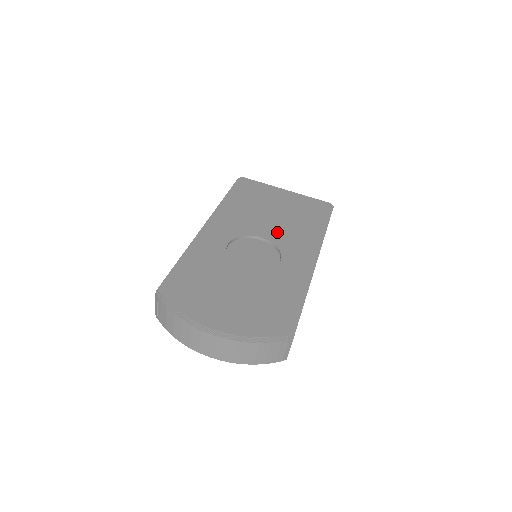
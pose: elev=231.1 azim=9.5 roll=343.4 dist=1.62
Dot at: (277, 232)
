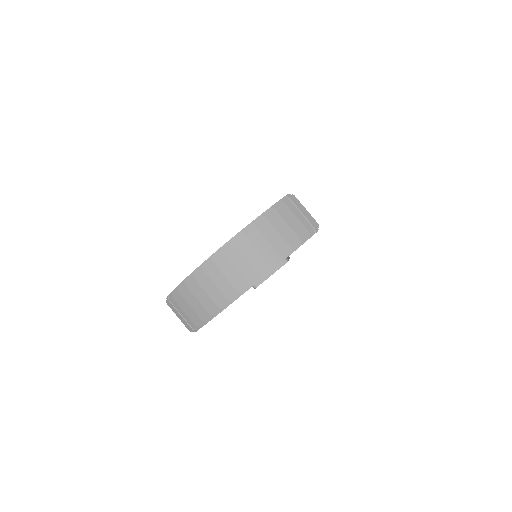
Dot at: occluded
